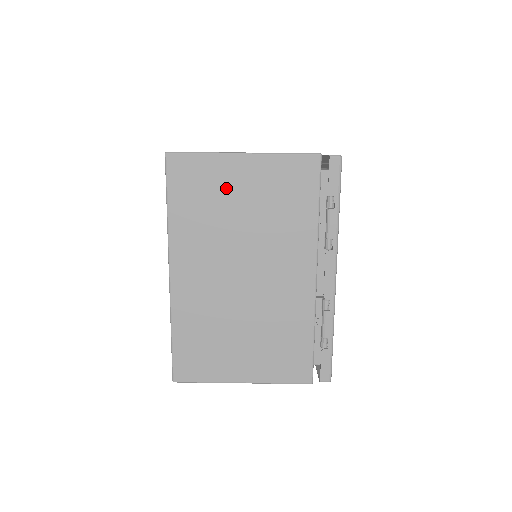
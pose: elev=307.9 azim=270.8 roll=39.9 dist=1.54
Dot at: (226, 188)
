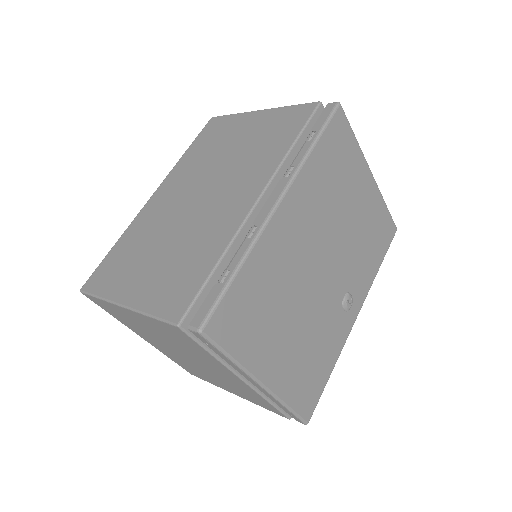
Dot at: (233, 133)
